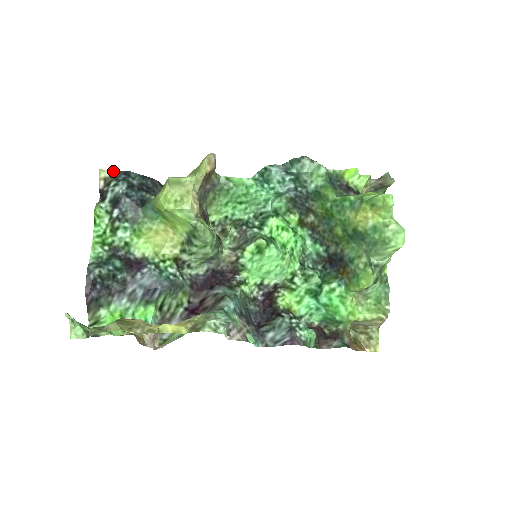
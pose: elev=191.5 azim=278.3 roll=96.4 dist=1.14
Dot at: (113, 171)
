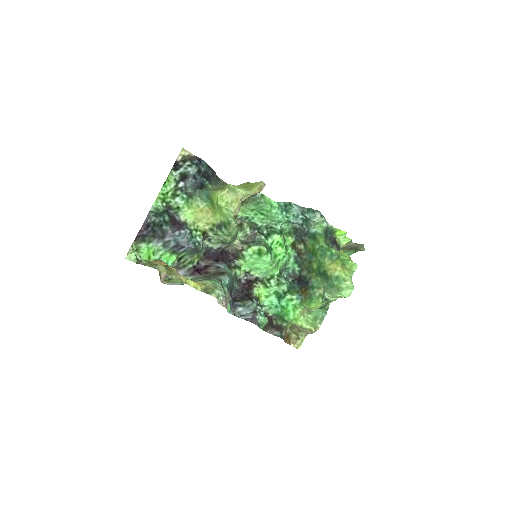
Dot at: (191, 154)
